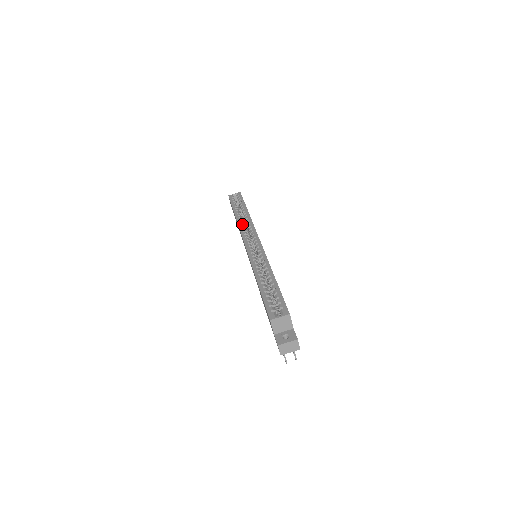
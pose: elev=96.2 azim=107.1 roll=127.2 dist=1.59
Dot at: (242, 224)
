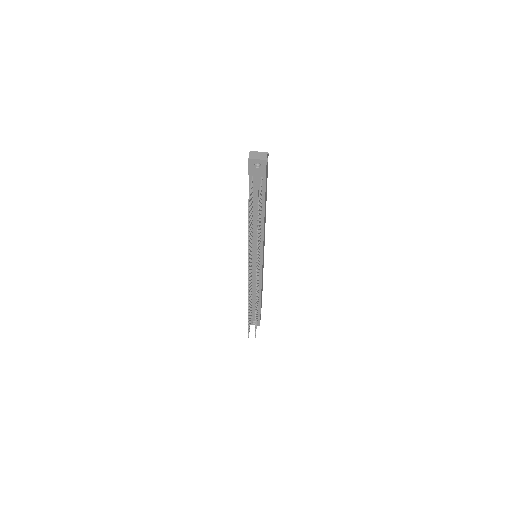
Dot at: occluded
